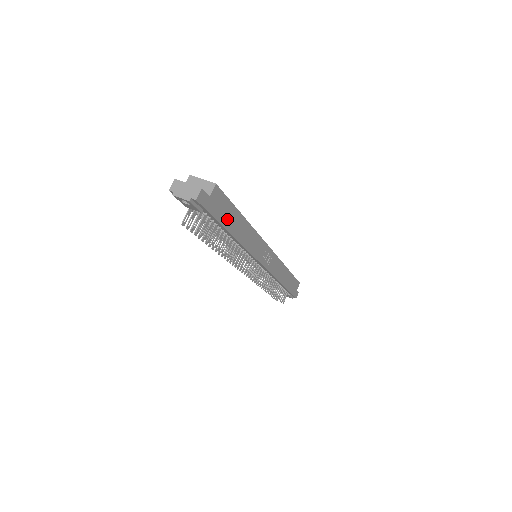
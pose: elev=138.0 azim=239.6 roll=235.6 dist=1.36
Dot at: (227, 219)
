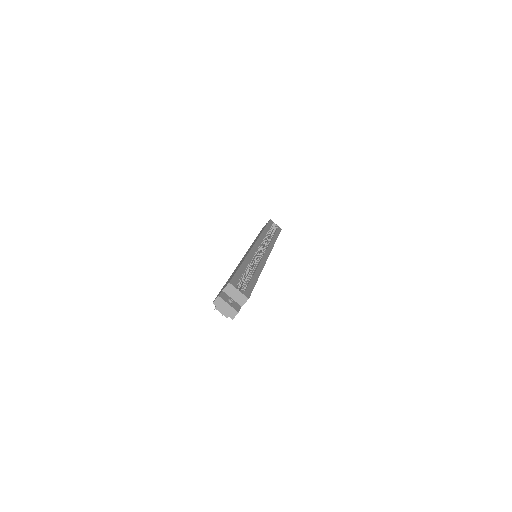
Dot at: occluded
